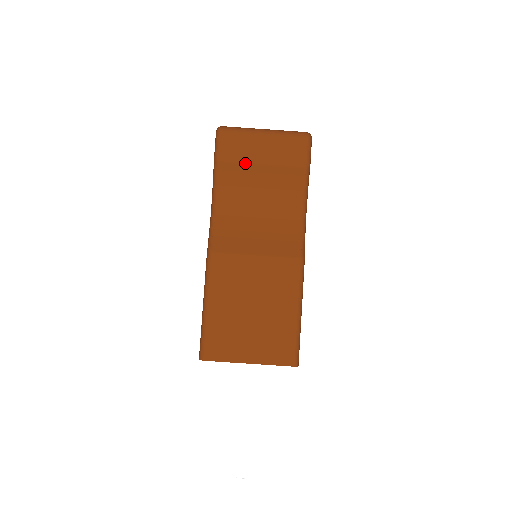
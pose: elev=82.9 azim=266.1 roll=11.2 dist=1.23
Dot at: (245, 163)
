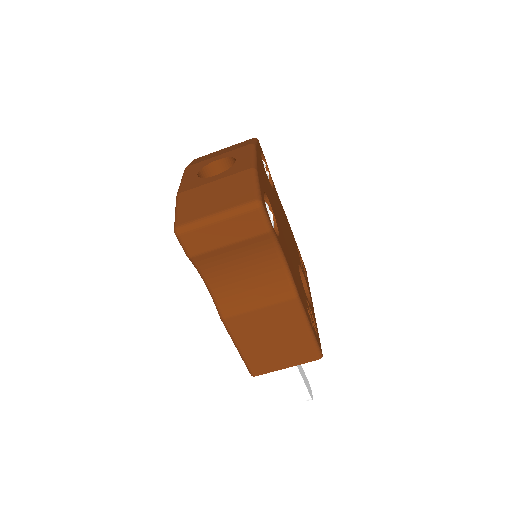
Dot at: (214, 251)
